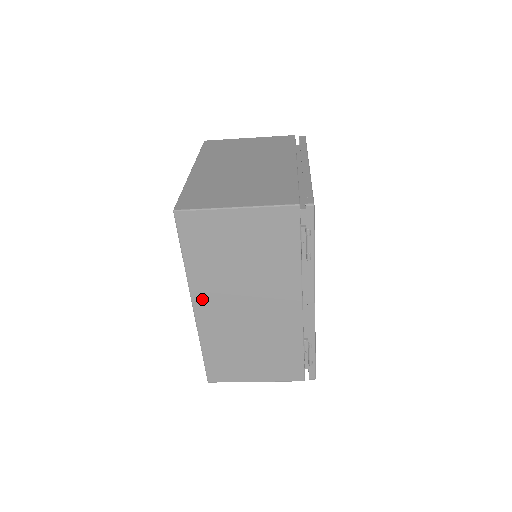
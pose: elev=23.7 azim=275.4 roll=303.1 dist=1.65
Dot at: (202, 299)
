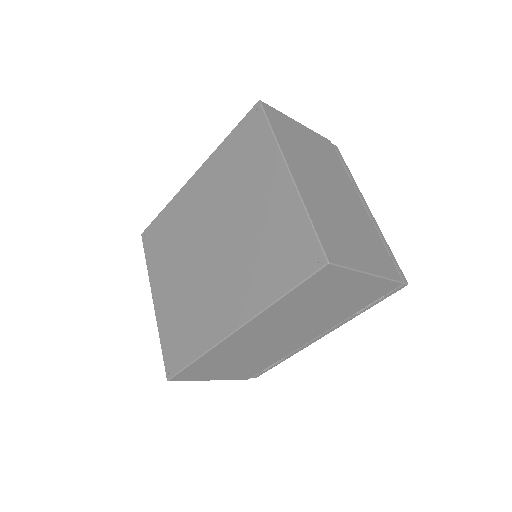
Dot at: (253, 326)
